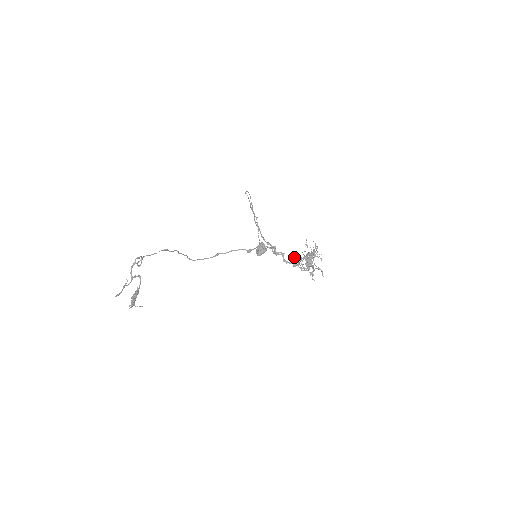
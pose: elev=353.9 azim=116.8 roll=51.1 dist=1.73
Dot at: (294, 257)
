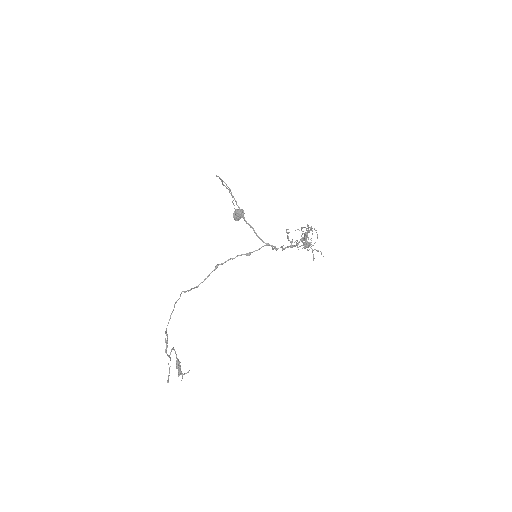
Dot at: (288, 238)
